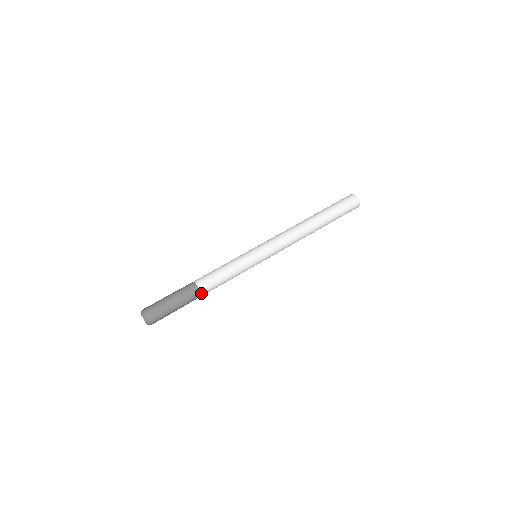
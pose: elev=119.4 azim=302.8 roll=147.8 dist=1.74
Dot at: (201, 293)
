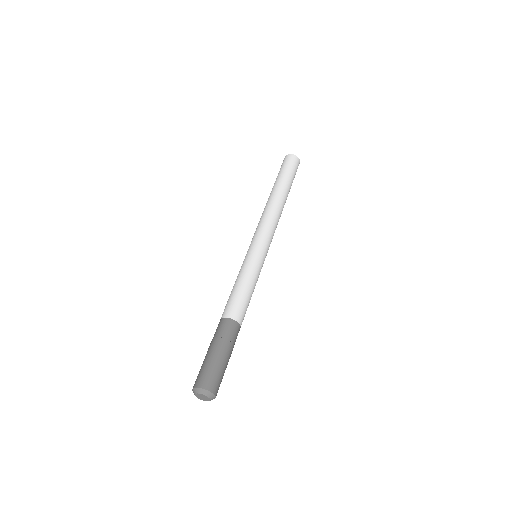
Dot at: (240, 326)
